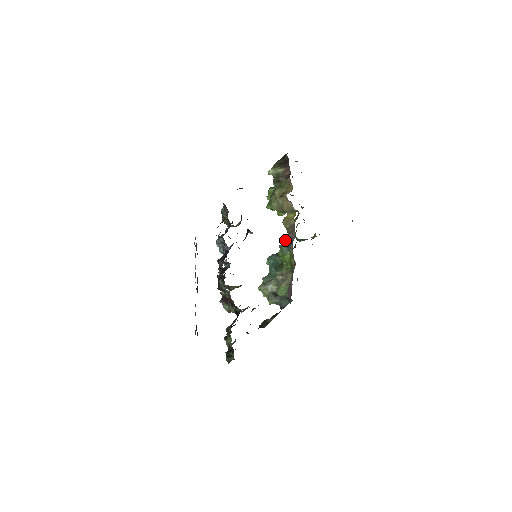
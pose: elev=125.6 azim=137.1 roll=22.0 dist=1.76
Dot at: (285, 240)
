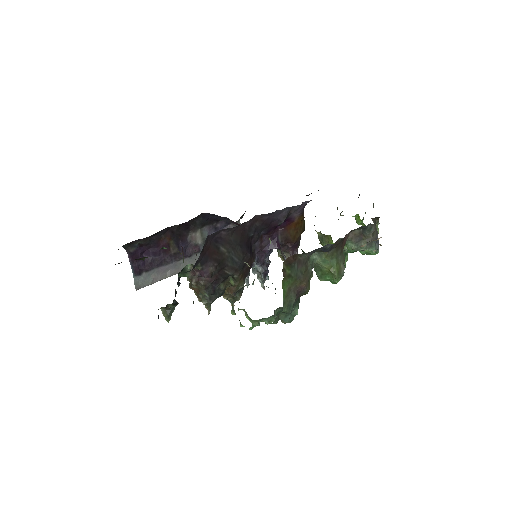
Dot at: occluded
